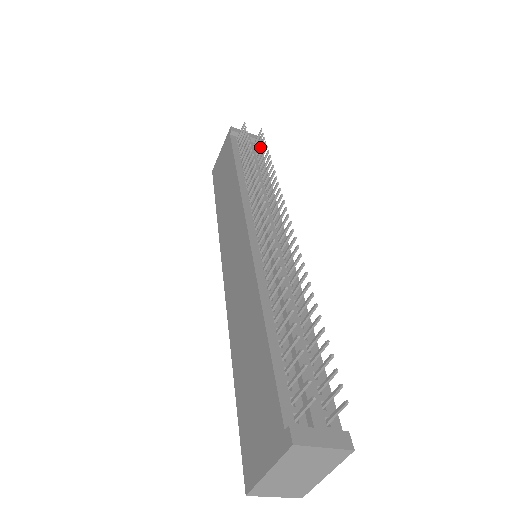
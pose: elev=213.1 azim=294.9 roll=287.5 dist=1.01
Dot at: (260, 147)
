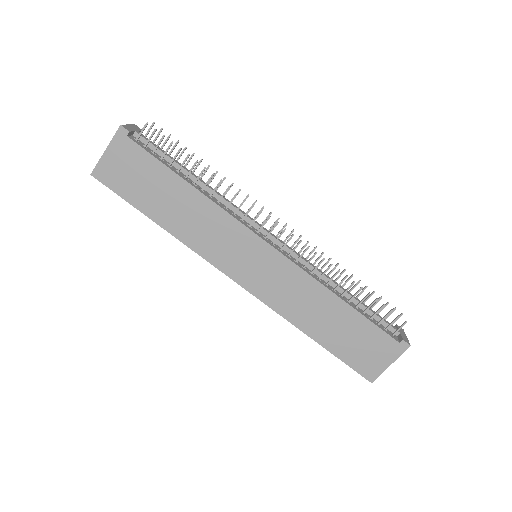
Dot at: occluded
